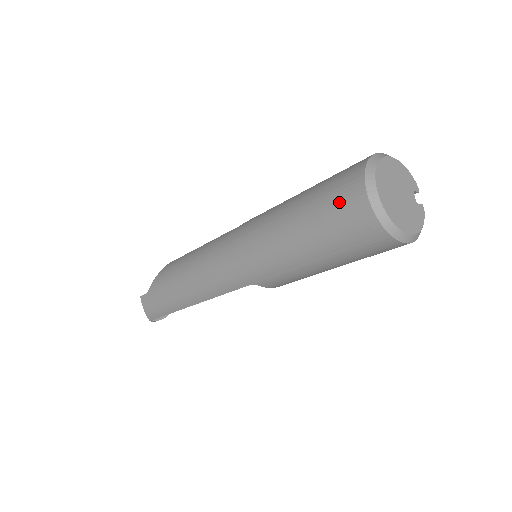
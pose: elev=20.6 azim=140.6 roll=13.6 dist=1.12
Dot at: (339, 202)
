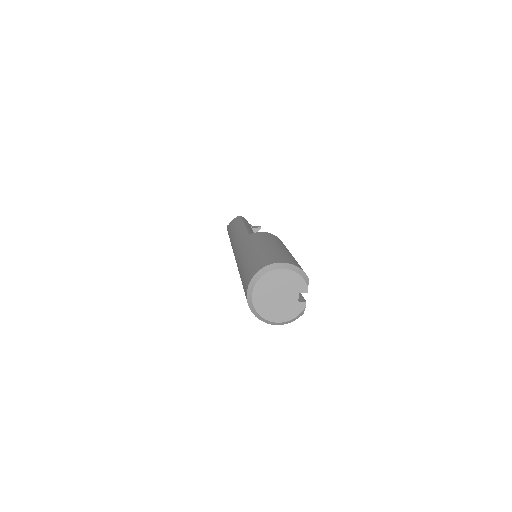
Dot at: (245, 283)
